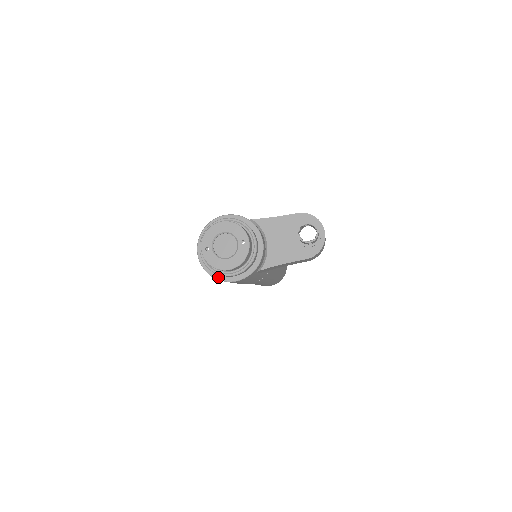
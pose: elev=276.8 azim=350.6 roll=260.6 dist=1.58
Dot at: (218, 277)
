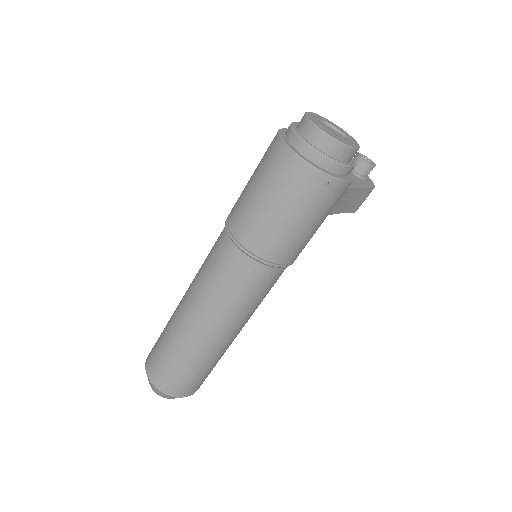
Dot at: (330, 173)
